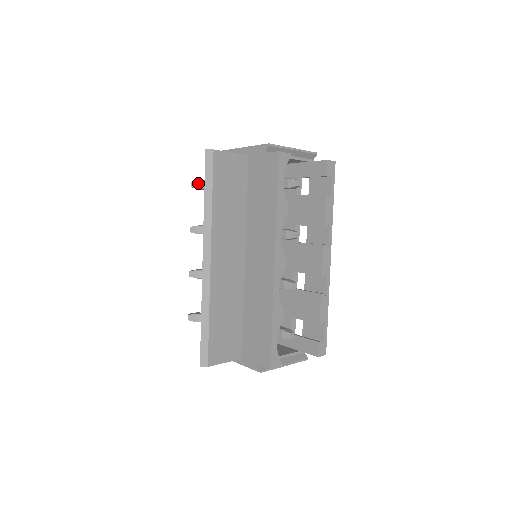
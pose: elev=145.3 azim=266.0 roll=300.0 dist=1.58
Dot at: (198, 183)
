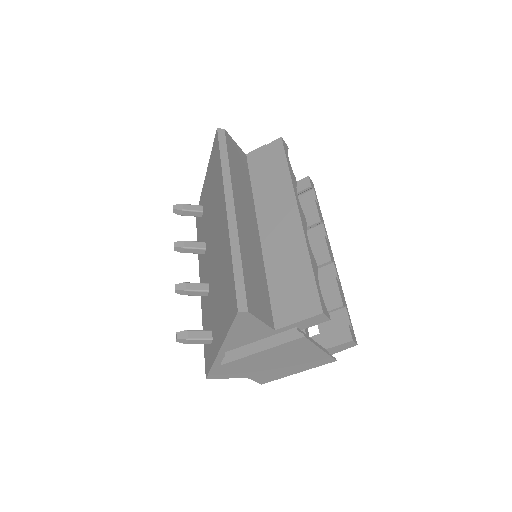
Dot at: (181, 206)
